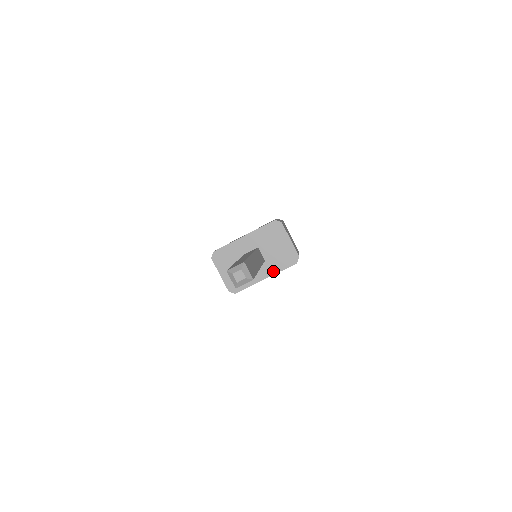
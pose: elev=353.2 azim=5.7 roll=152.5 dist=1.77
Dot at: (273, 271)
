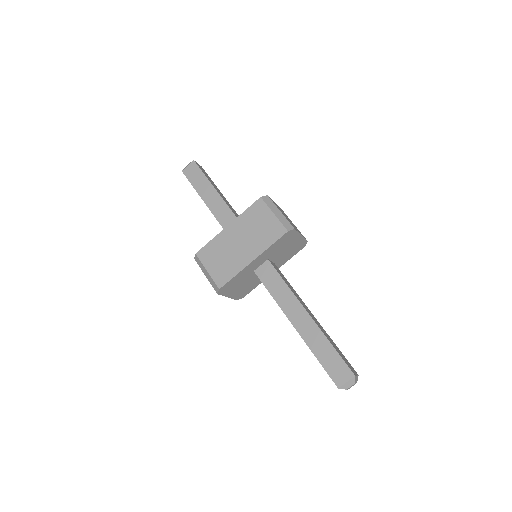
Dot at: (281, 264)
